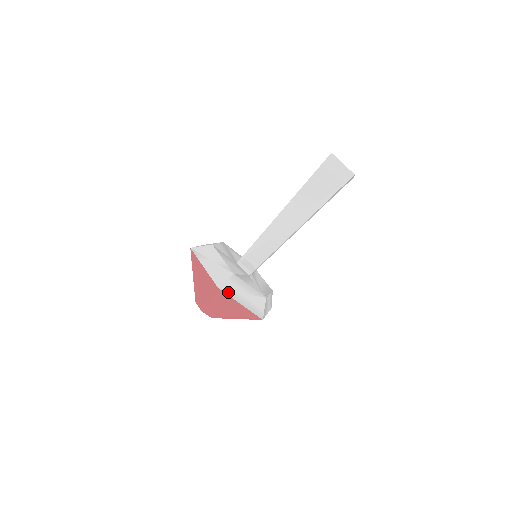
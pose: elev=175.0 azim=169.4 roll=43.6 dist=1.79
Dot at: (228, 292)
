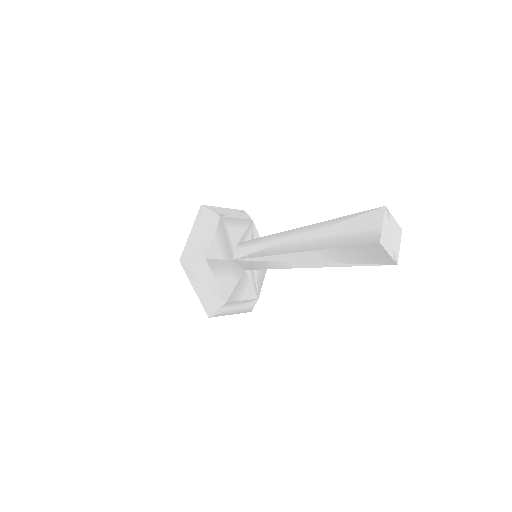
Dot at: (218, 315)
